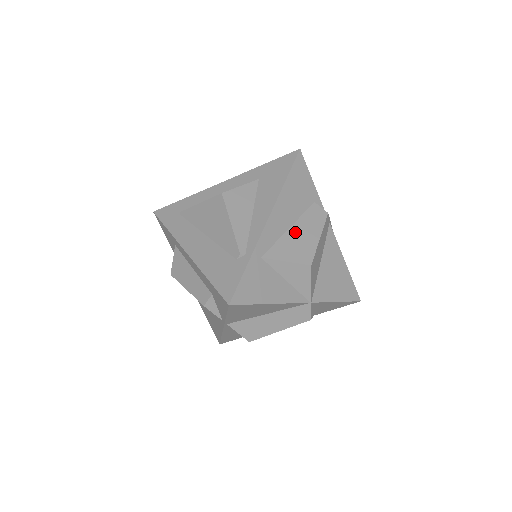
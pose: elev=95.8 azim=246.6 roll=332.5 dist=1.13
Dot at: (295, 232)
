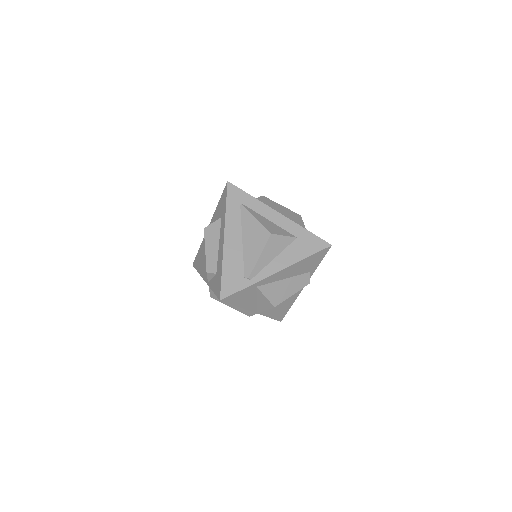
Dot at: (285, 283)
